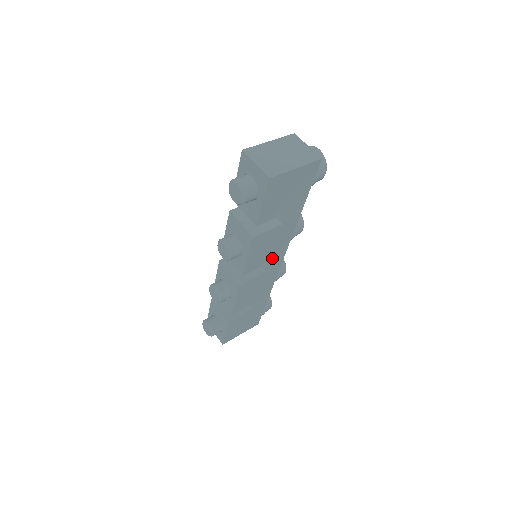
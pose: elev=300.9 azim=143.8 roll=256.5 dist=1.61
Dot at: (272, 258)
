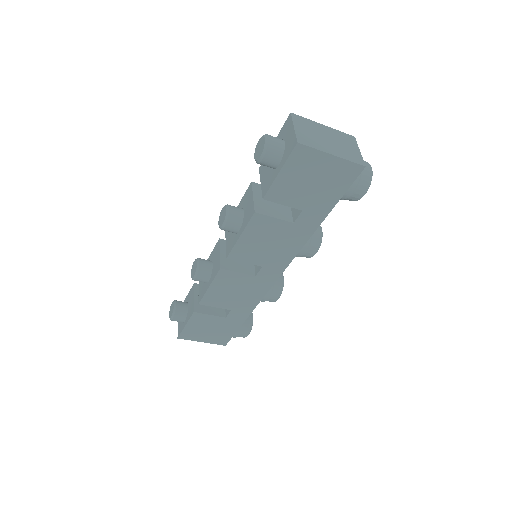
Dot at: (268, 263)
